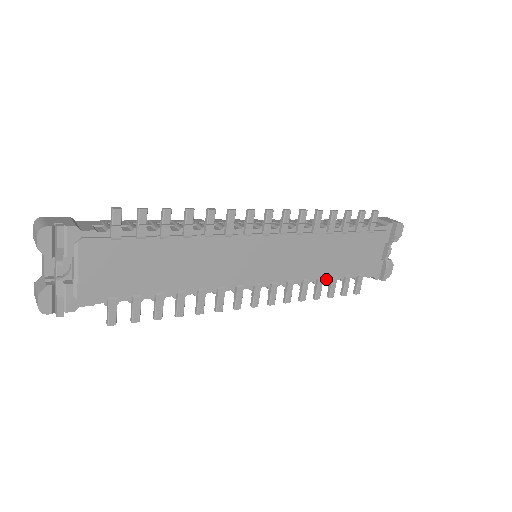
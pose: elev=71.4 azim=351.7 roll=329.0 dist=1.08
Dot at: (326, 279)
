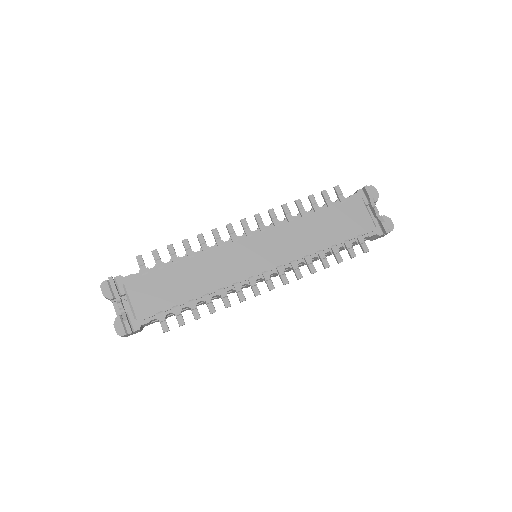
Dot at: (327, 251)
